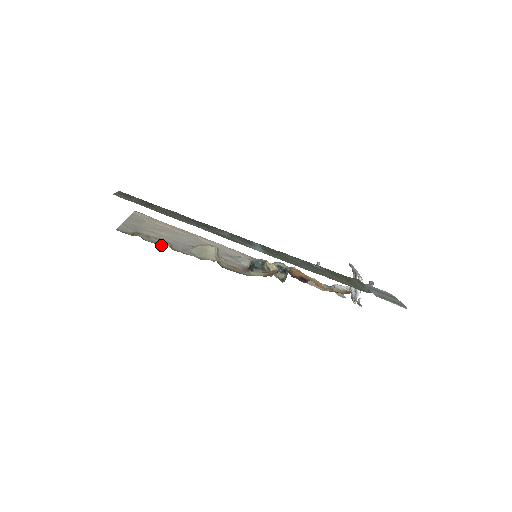
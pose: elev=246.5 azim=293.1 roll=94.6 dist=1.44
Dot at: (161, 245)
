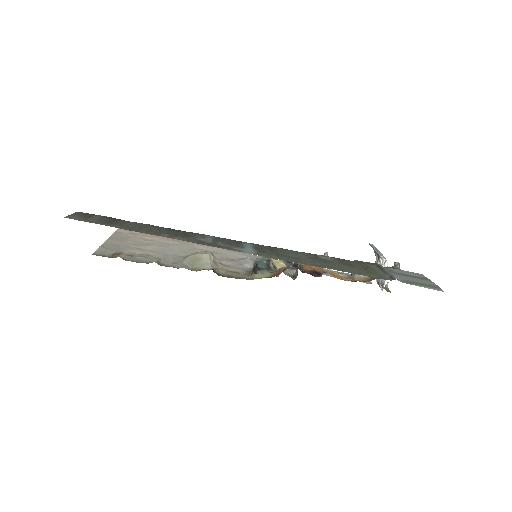
Dot at: occluded
